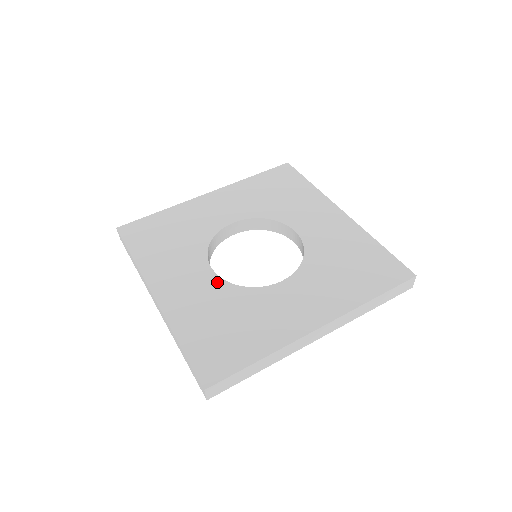
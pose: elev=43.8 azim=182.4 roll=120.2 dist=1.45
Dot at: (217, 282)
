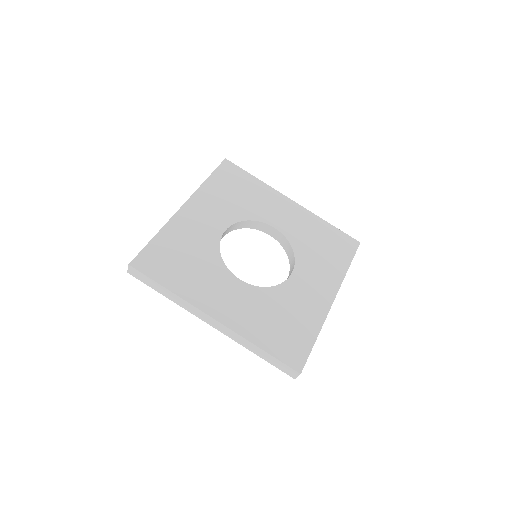
Dot at: (251, 290)
